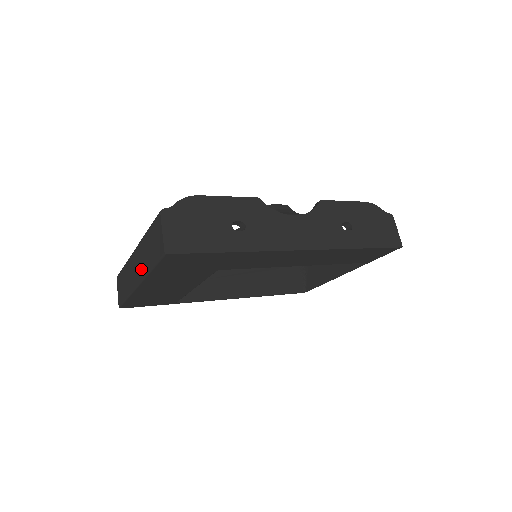
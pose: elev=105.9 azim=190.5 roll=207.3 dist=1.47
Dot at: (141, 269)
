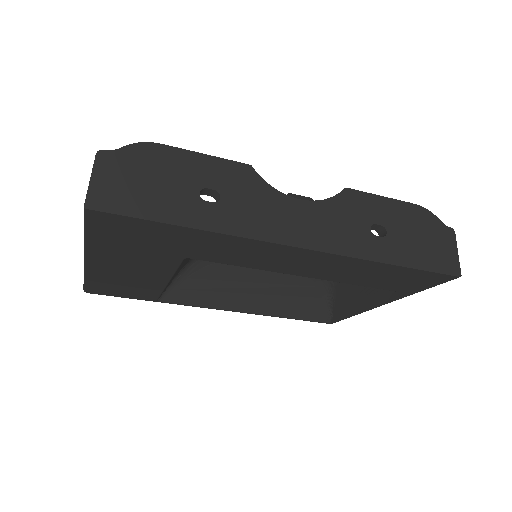
Dot at: occluded
